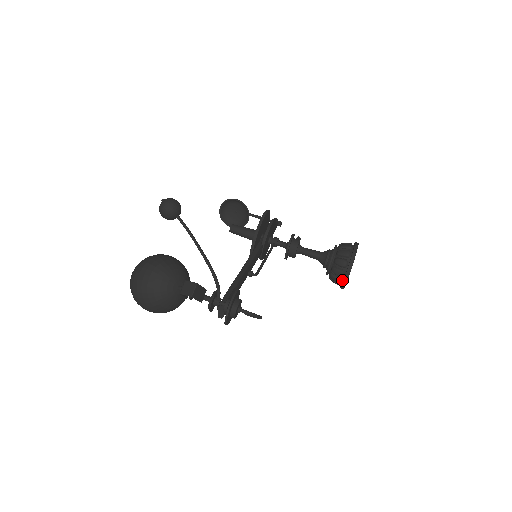
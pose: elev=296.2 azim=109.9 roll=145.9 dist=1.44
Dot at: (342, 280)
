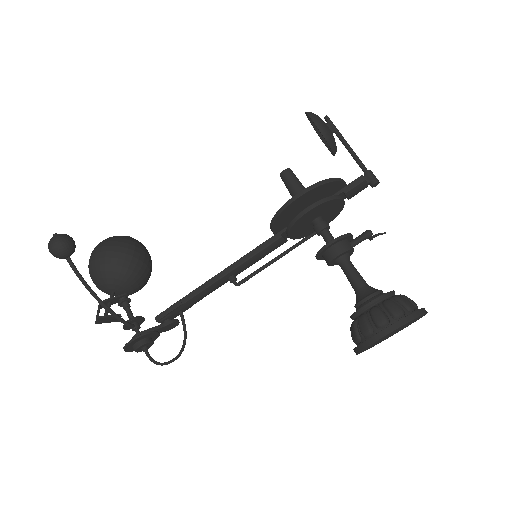
Dot at: occluded
